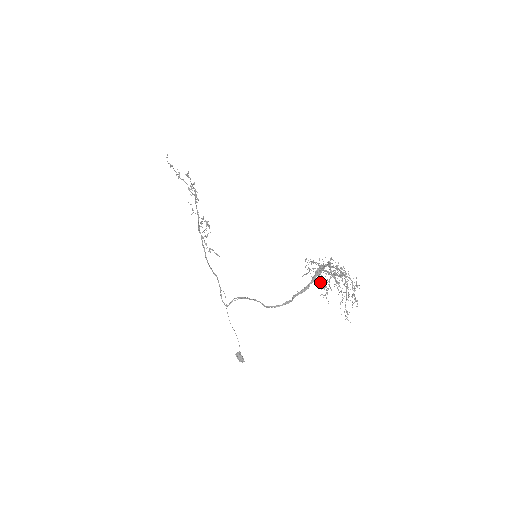
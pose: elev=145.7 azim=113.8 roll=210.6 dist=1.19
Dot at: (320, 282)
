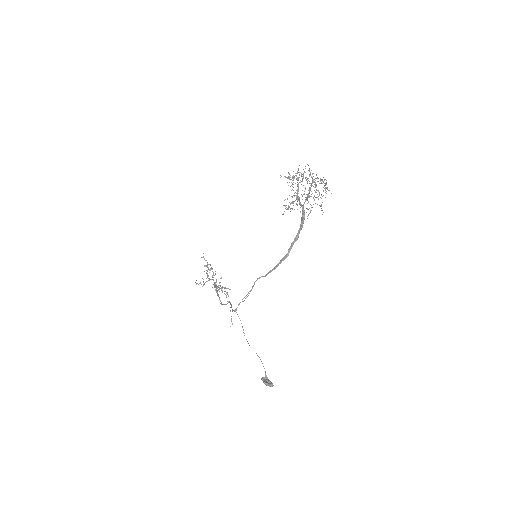
Dot at: occluded
